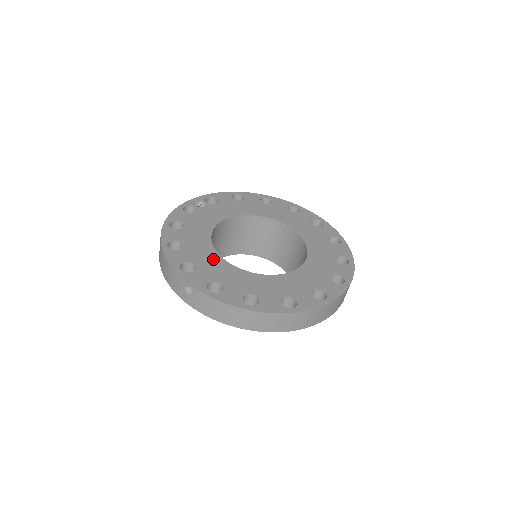
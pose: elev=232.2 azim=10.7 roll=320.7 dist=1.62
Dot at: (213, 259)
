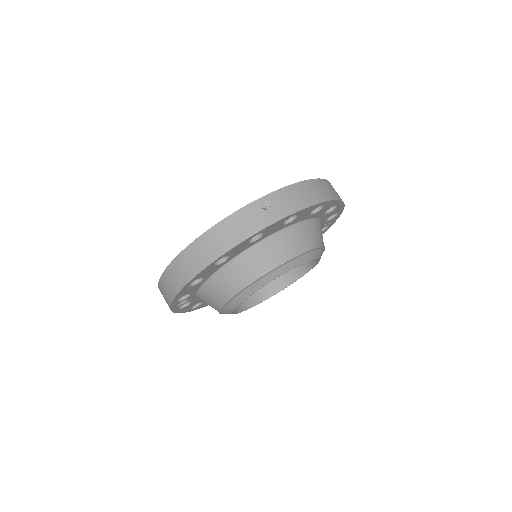
Dot at: occluded
